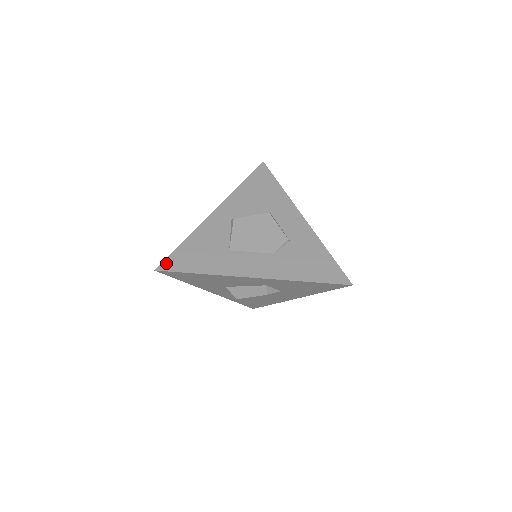
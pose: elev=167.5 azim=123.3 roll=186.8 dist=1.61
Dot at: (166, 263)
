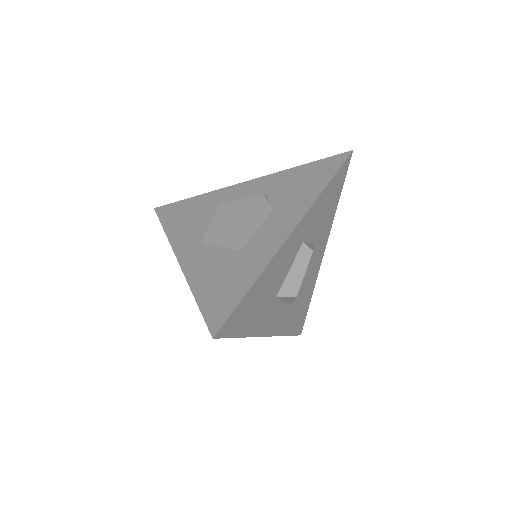
Dot at: (211, 322)
